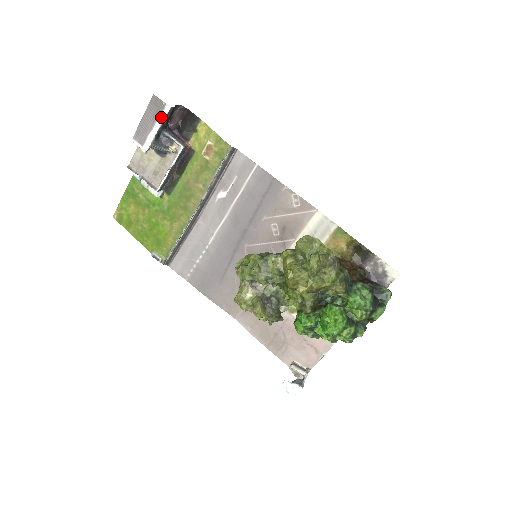
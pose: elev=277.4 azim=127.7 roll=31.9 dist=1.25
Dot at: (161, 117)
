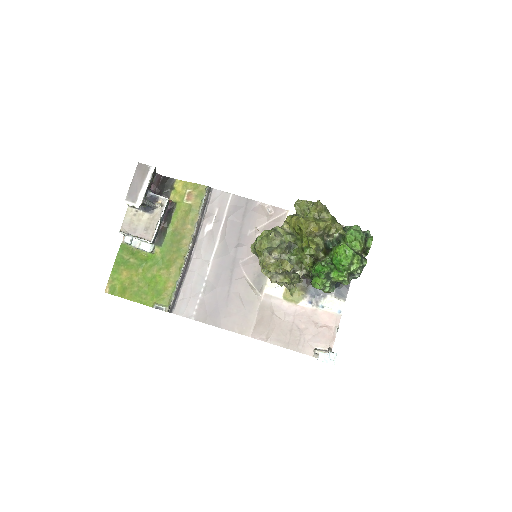
Dot at: (148, 176)
